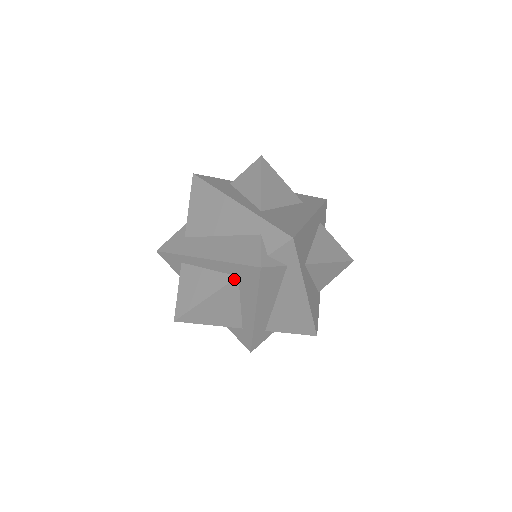
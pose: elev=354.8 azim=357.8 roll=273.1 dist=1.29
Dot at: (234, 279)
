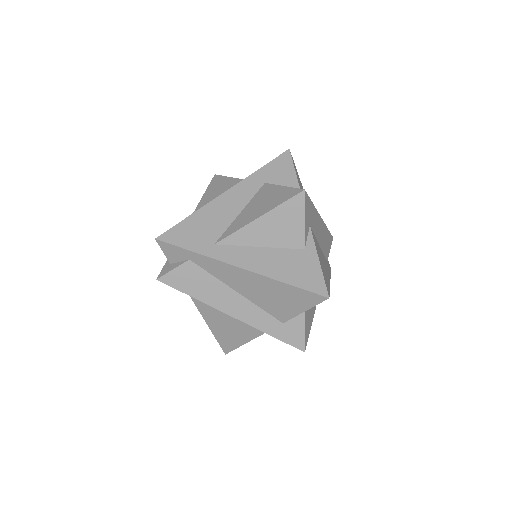
Dot at: occluded
